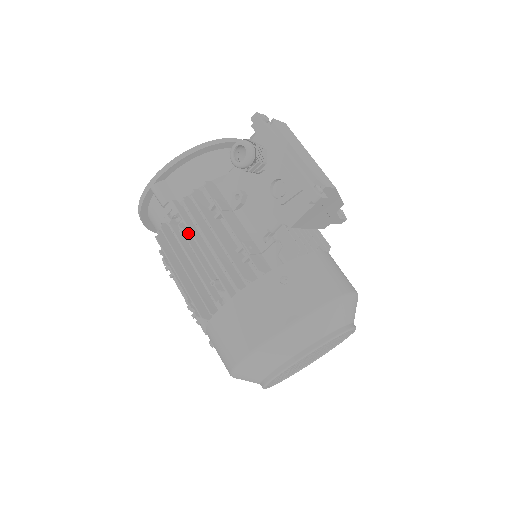
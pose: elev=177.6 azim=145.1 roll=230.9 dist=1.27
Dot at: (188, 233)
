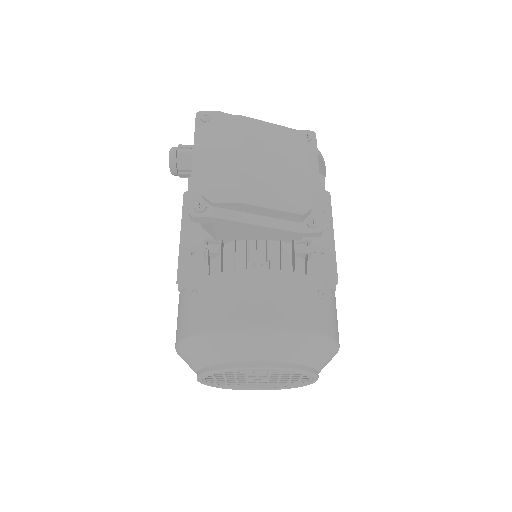
Dot at: occluded
